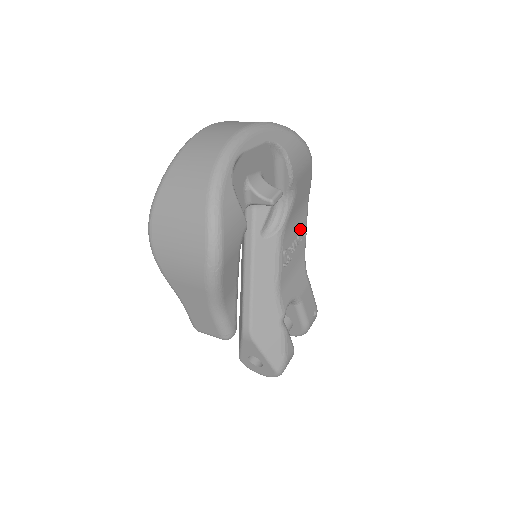
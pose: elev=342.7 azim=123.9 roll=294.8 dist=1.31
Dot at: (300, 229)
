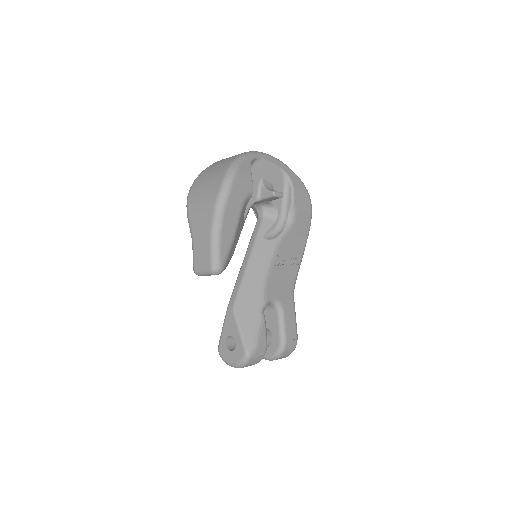
Dot at: (295, 256)
